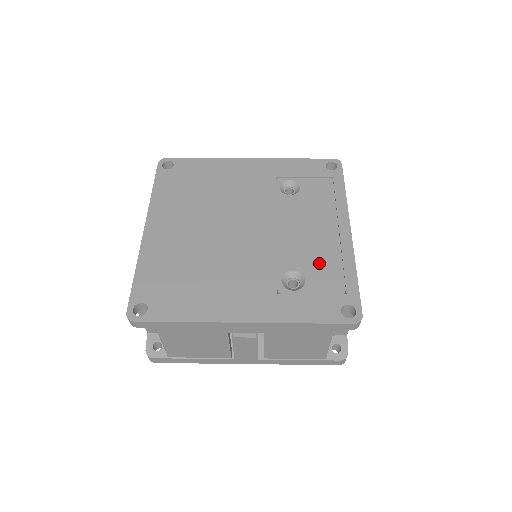
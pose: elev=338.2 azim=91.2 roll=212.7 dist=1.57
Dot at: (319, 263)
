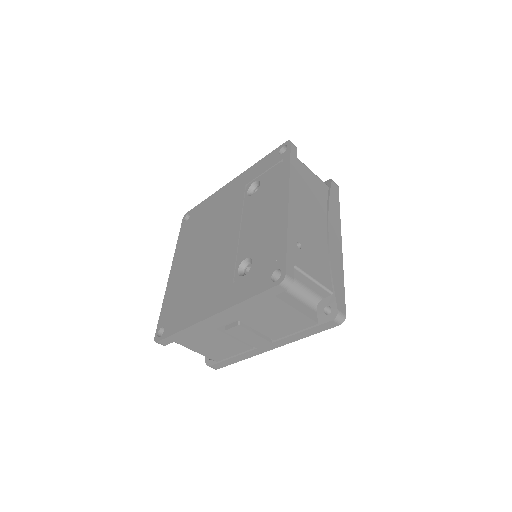
Dot at: (263, 243)
